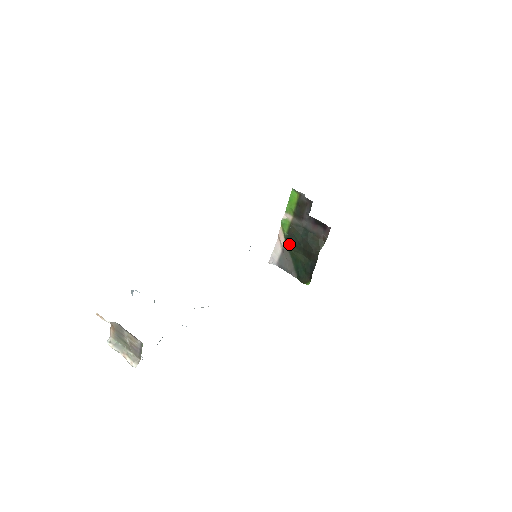
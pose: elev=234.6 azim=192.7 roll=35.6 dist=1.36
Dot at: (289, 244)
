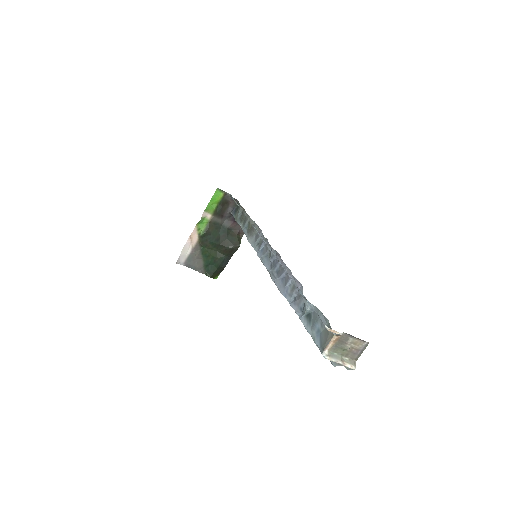
Dot at: (204, 242)
